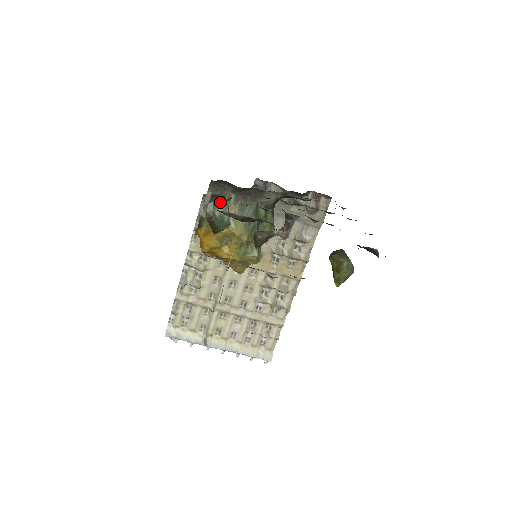
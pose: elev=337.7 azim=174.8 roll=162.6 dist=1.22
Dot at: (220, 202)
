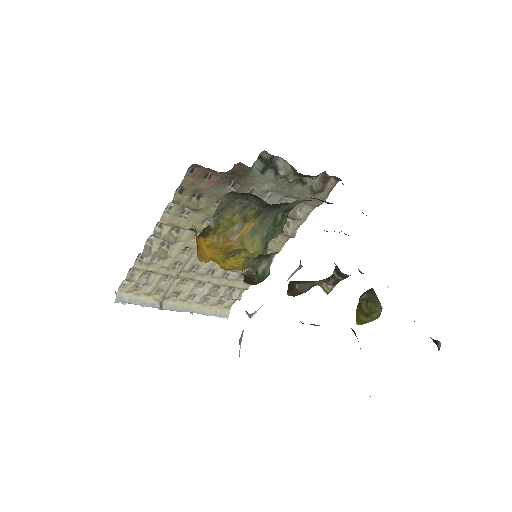
Dot at: (266, 257)
